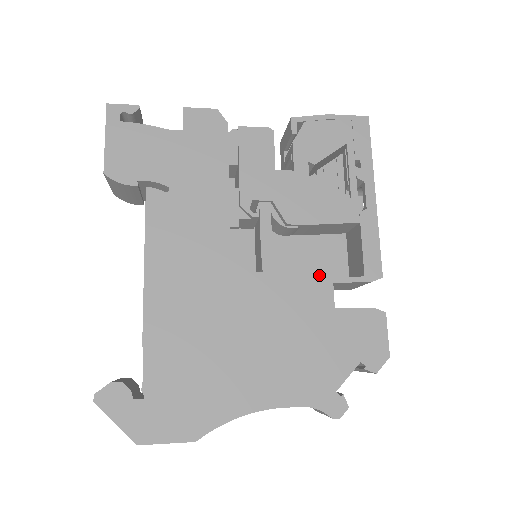
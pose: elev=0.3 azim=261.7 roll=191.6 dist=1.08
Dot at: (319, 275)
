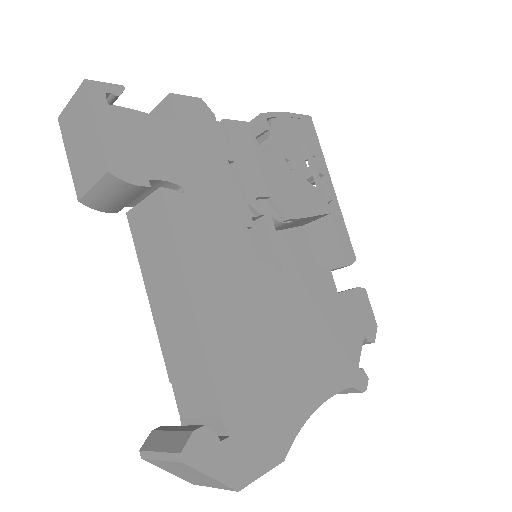
Dot at: (297, 267)
